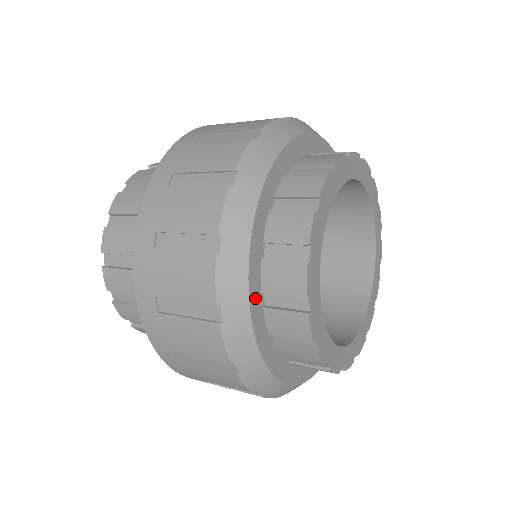
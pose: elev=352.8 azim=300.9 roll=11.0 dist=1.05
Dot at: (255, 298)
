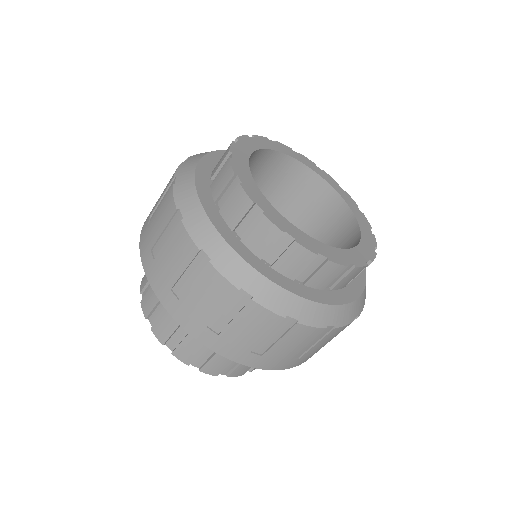
Dot at: (207, 201)
